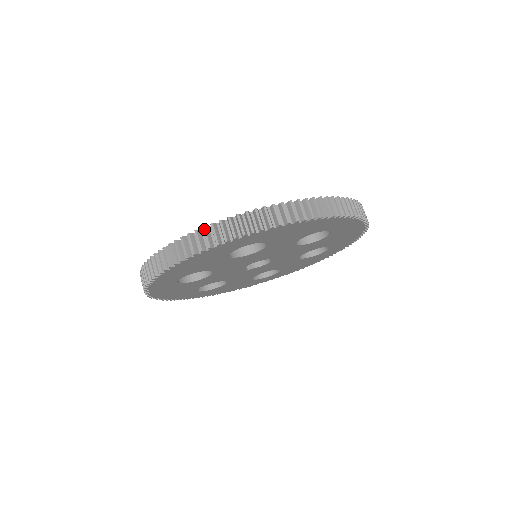
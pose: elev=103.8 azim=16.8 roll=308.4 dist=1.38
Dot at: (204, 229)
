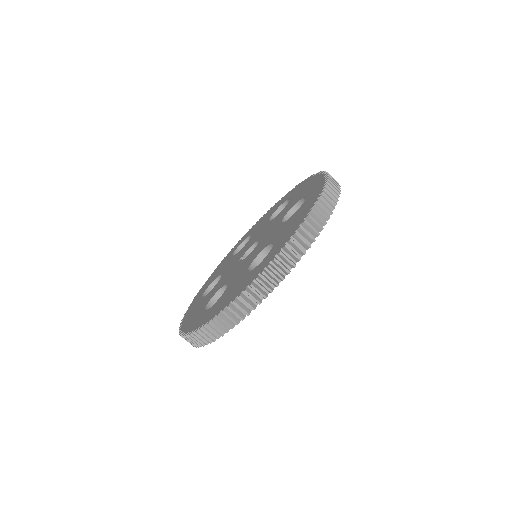
Dot at: (253, 286)
